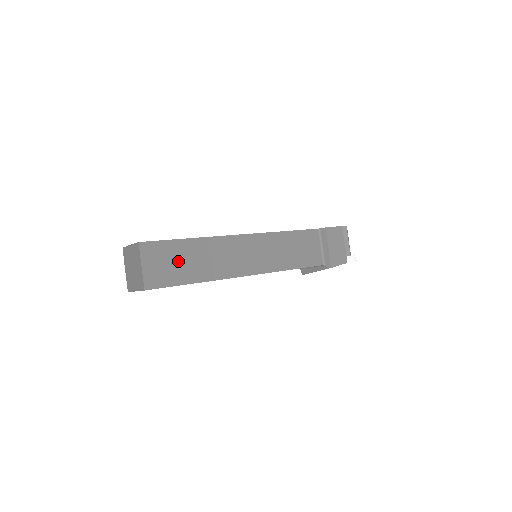
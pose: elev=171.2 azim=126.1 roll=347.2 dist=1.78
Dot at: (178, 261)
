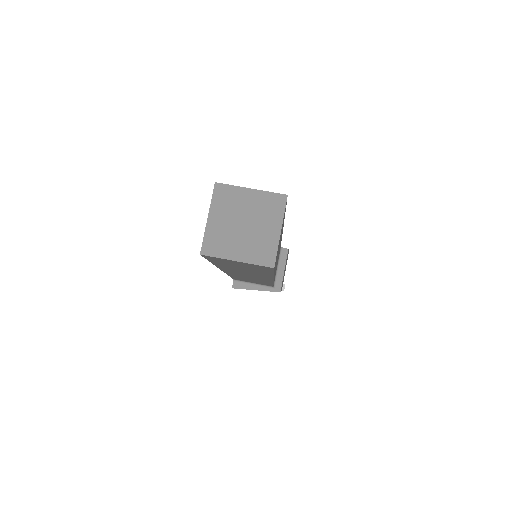
Dot at: occluded
